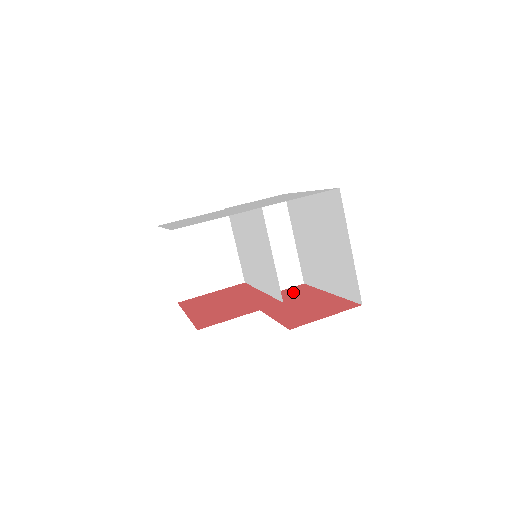
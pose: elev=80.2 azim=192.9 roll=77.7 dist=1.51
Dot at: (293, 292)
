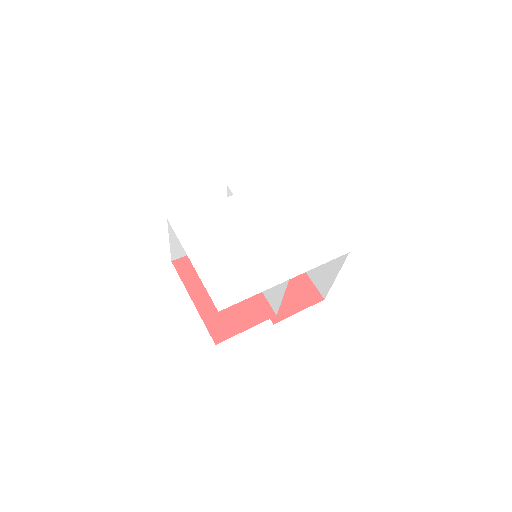
Dot at: occluded
